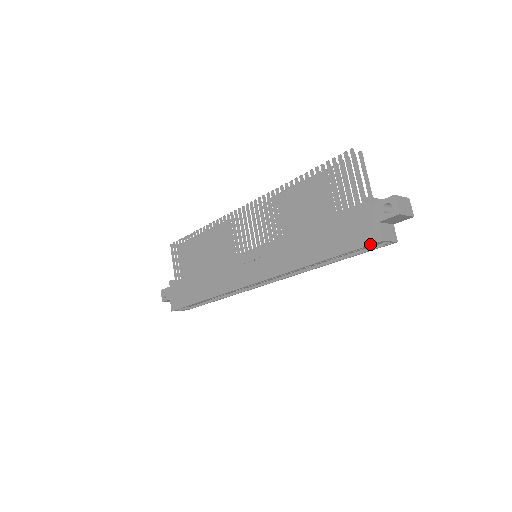
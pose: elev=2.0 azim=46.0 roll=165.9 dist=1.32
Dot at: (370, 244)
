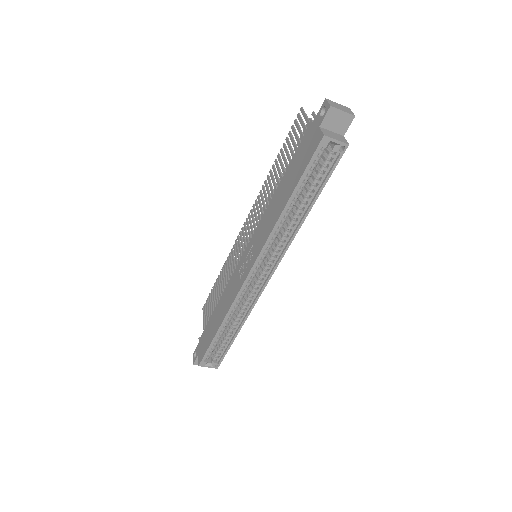
Dot at: (316, 147)
